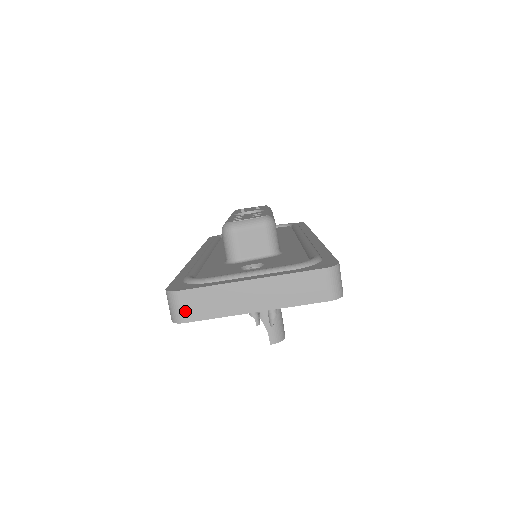
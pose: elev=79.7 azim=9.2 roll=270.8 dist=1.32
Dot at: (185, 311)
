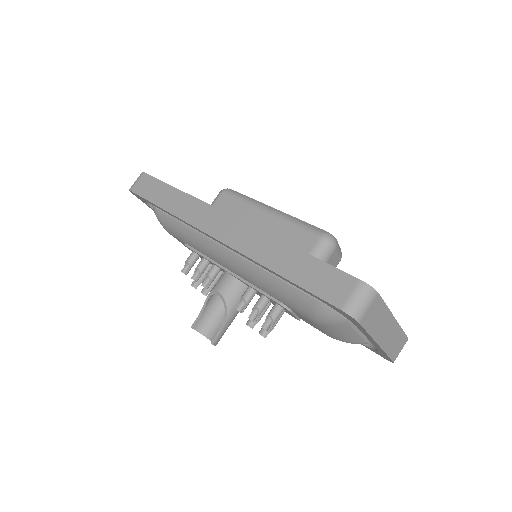
Dot at: (367, 313)
